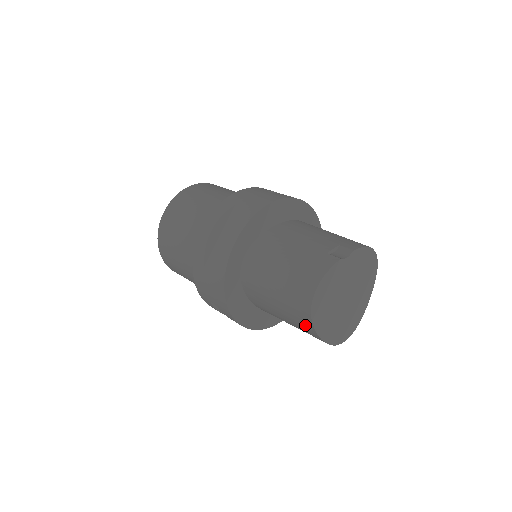
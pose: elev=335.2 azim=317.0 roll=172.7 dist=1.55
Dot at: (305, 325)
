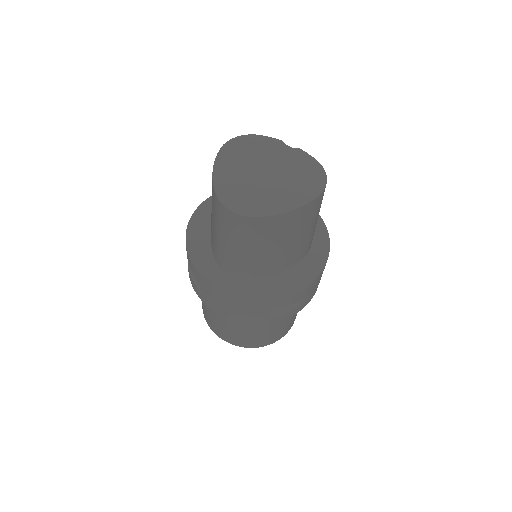
Dot at: occluded
